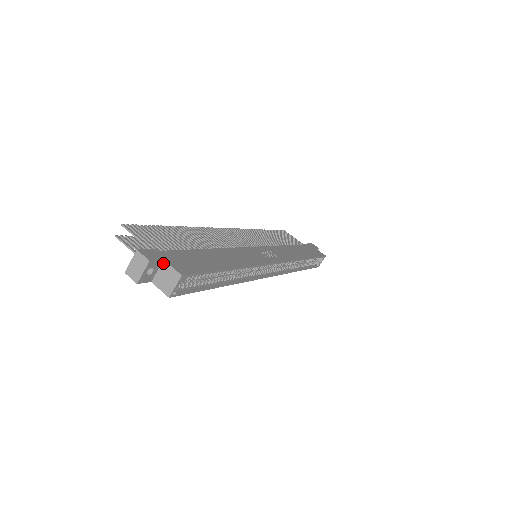
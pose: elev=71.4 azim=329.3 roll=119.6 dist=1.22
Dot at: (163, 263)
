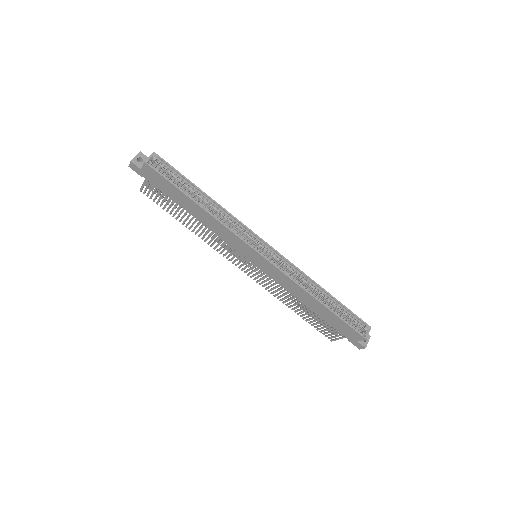
Dot at: occluded
